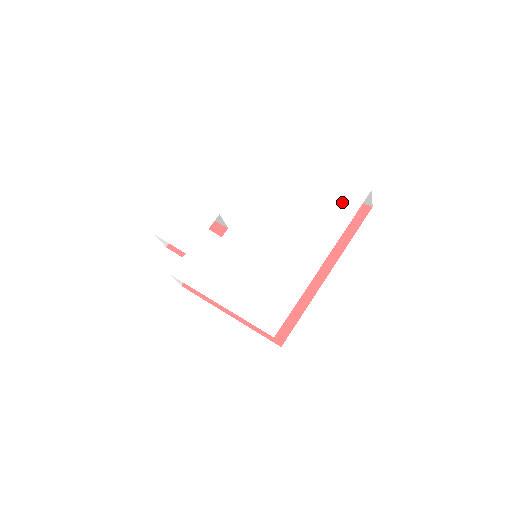
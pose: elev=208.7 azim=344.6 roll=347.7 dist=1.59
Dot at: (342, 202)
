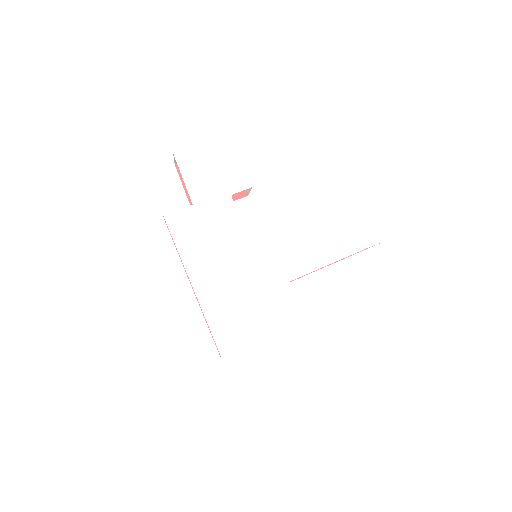
Dot at: (367, 272)
